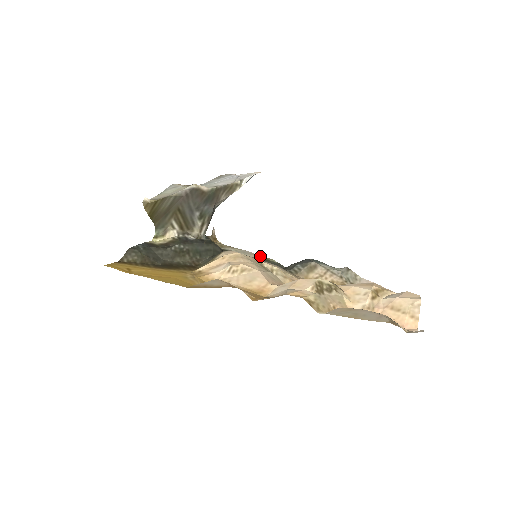
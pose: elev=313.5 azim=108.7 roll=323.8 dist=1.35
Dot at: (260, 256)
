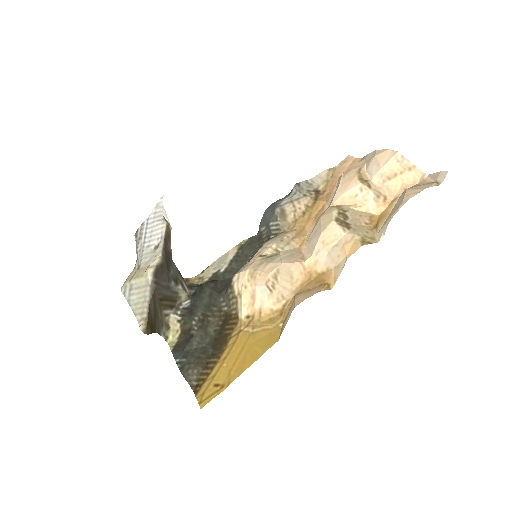
Dot at: (233, 250)
